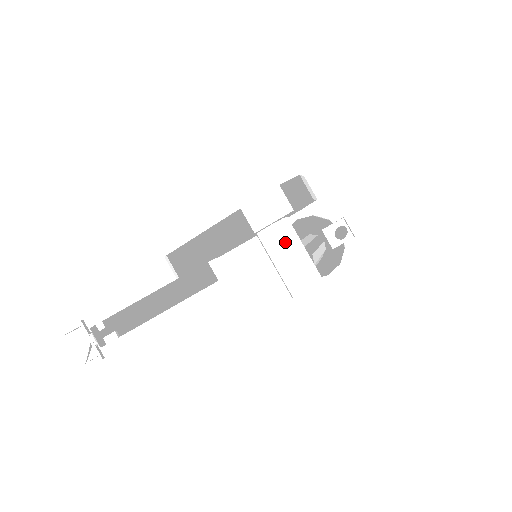
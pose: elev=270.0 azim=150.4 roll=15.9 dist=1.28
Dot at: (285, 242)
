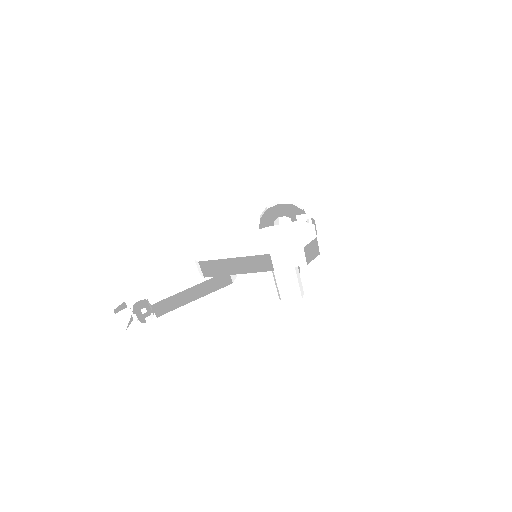
Dot at: (290, 273)
